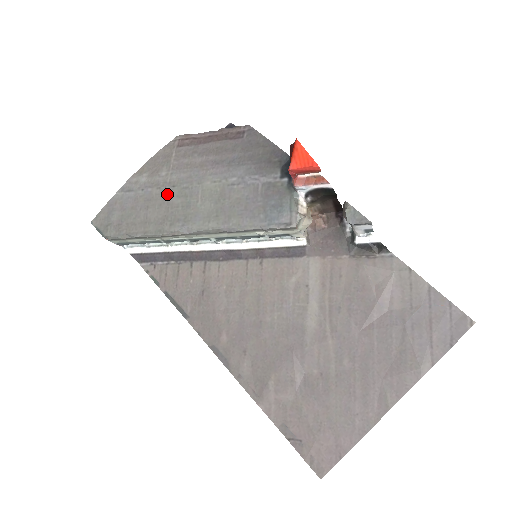
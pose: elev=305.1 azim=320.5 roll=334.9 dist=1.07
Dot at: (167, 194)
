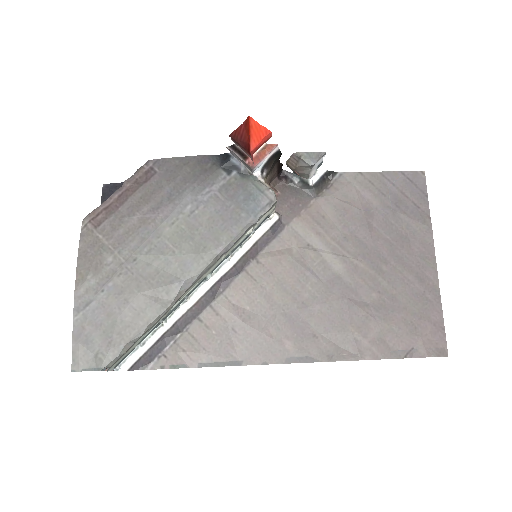
Dot at: (135, 272)
